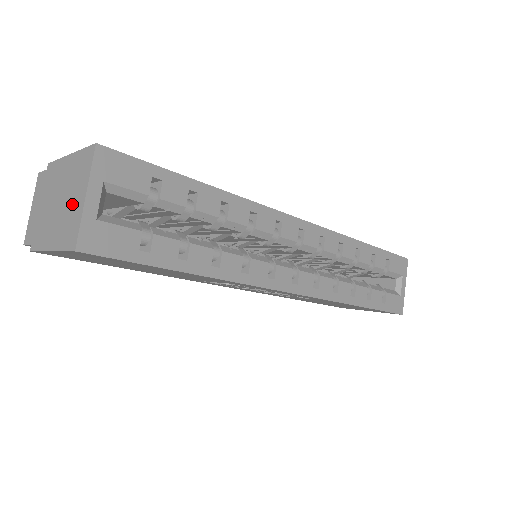
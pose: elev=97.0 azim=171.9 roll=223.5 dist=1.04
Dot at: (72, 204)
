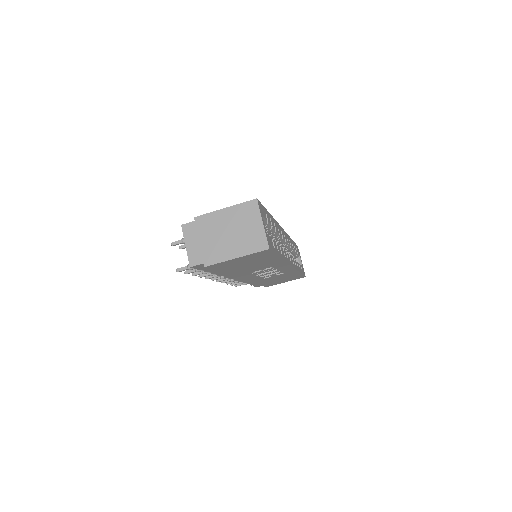
Dot at: (249, 230)
